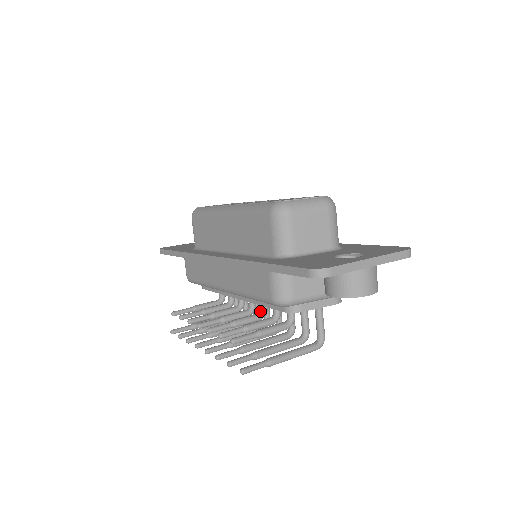
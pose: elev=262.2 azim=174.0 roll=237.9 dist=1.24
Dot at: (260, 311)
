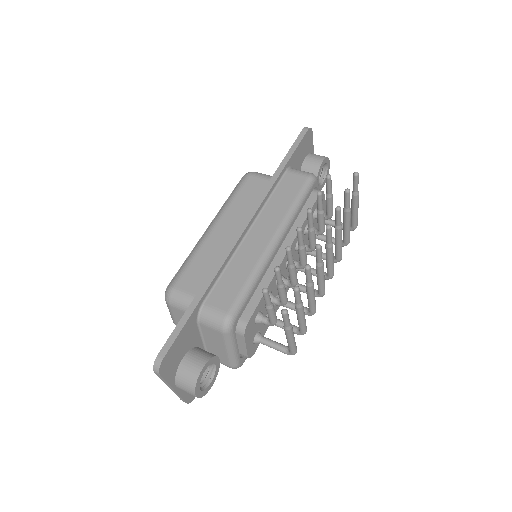
Dot at: (308, 246)
